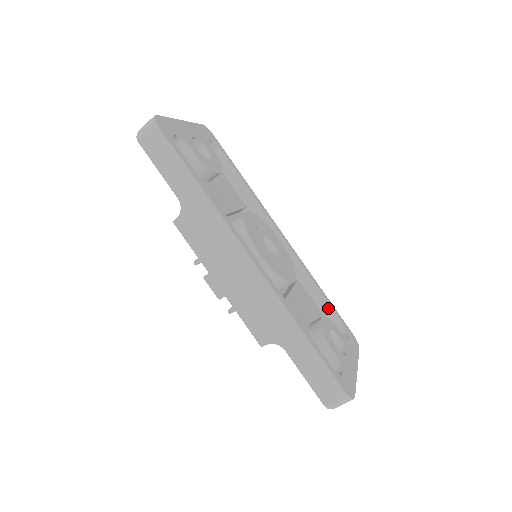
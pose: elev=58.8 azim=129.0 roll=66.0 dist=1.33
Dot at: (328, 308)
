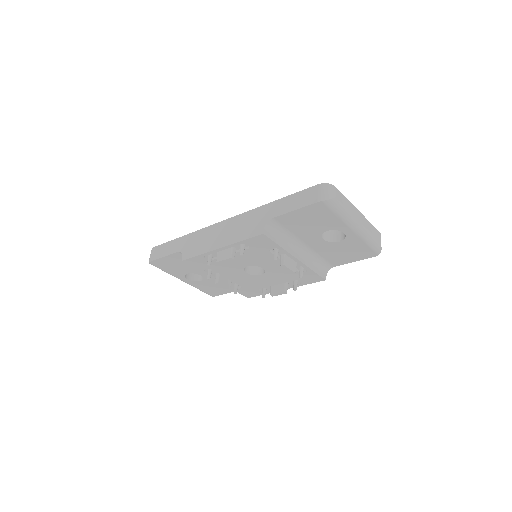
Dot at: occluded
